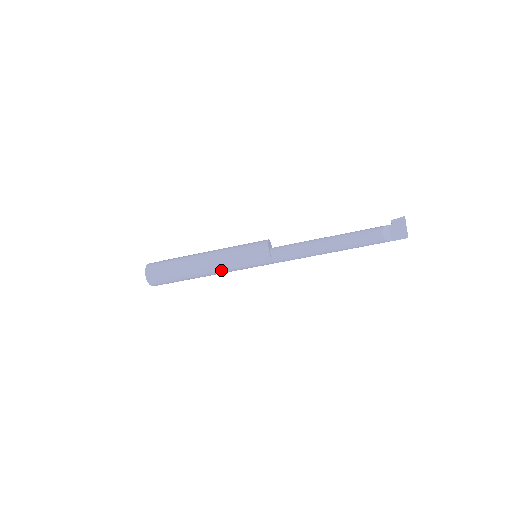
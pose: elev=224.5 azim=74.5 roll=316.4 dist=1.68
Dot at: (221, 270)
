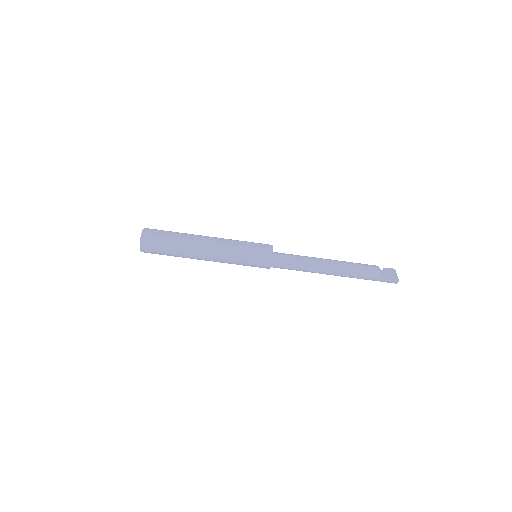
Dot at: (221, 248)
